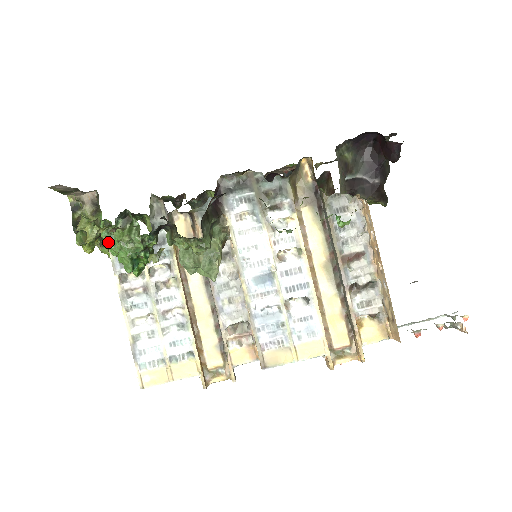
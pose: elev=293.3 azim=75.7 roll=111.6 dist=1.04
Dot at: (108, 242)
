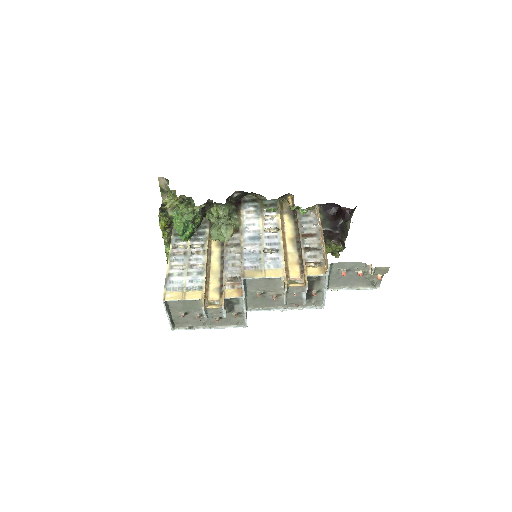
Dot at: (174, 220)
